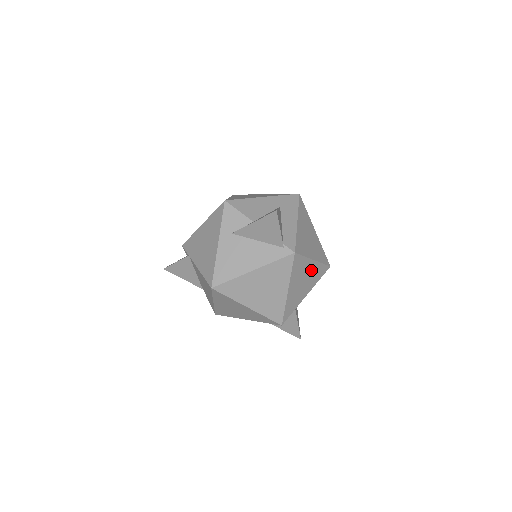
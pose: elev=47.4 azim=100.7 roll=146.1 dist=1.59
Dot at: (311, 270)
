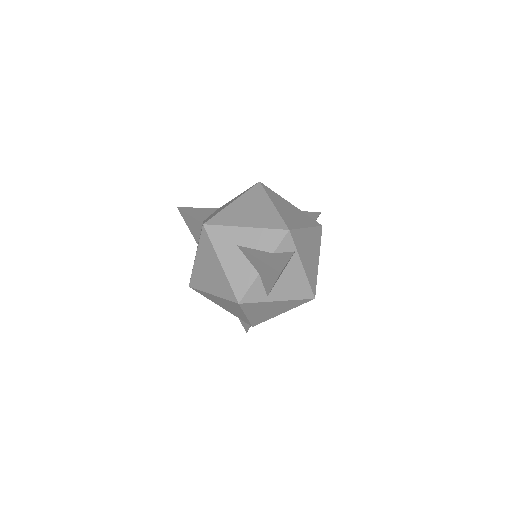
Dot at: (314, 261)
